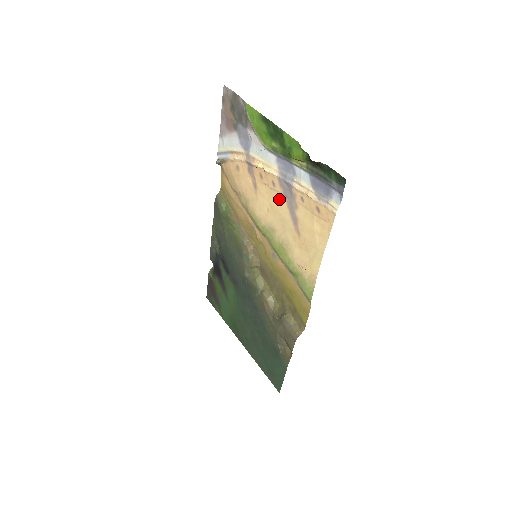
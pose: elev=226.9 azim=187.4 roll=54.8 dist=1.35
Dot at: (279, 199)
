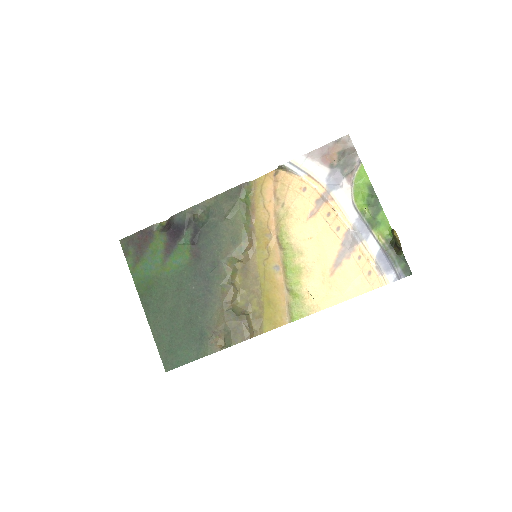
Dot at: (333, 241)
